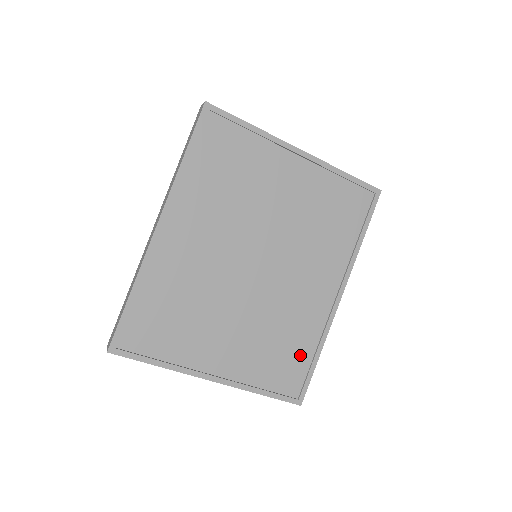
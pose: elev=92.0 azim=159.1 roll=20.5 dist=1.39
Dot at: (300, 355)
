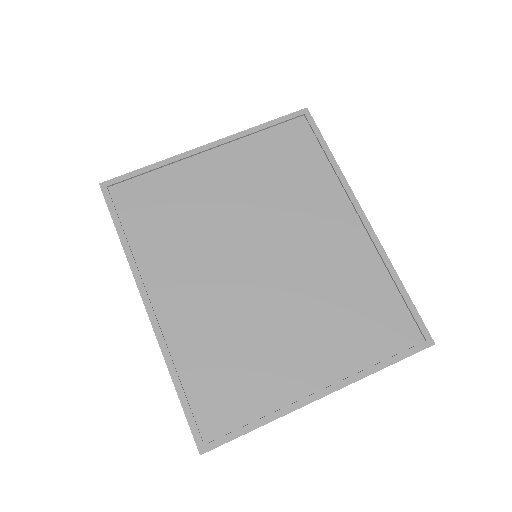
Dot at: (383, 300)
